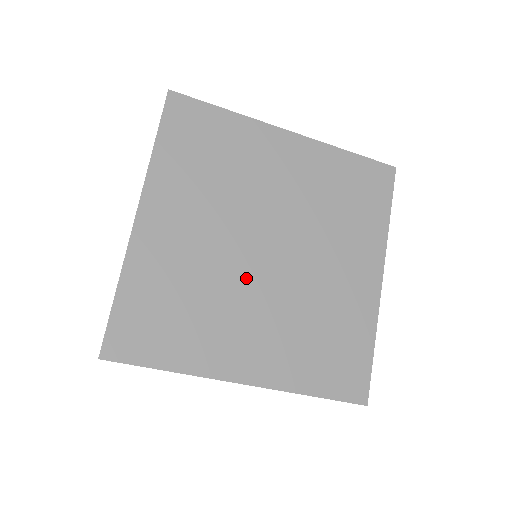
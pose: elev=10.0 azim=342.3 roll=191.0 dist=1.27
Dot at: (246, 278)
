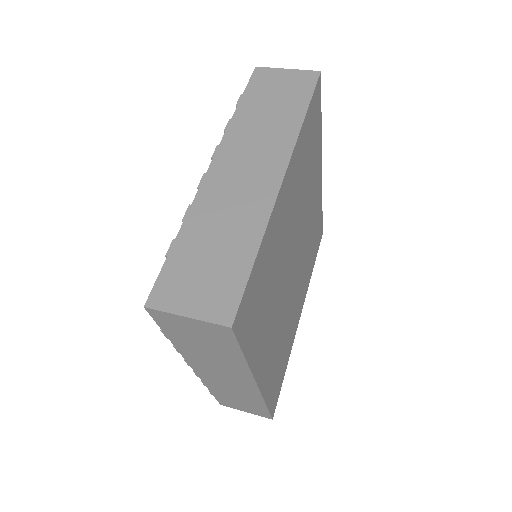
Dot at: (292, 293)
